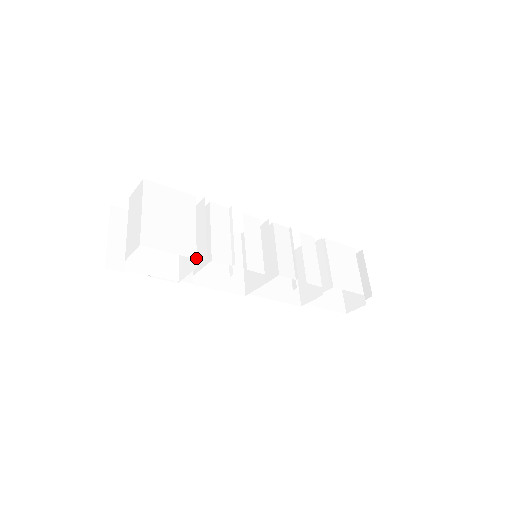
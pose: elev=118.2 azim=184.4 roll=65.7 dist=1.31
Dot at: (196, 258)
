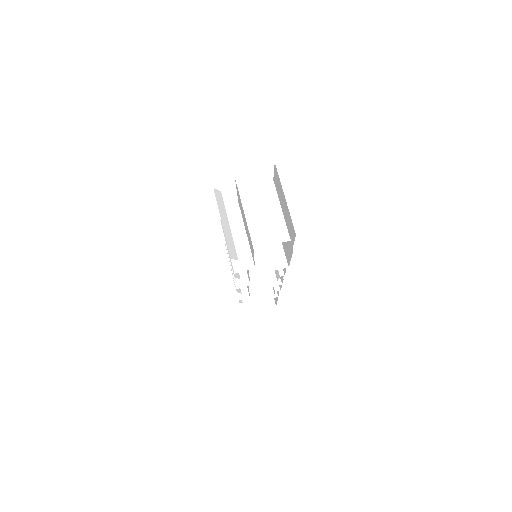
Dot at: (286, 257)
